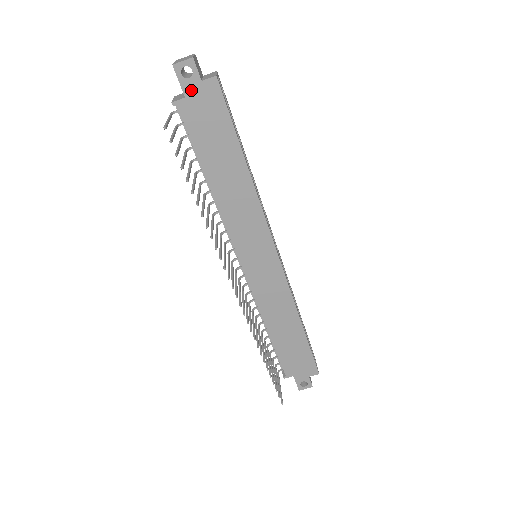
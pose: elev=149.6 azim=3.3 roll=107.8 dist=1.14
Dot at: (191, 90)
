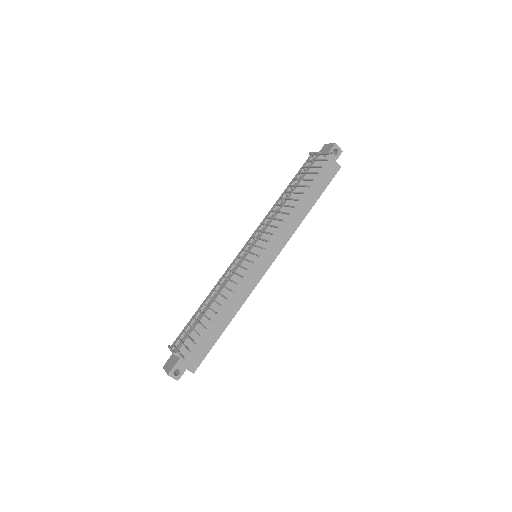
Dot at: (330, 158)
